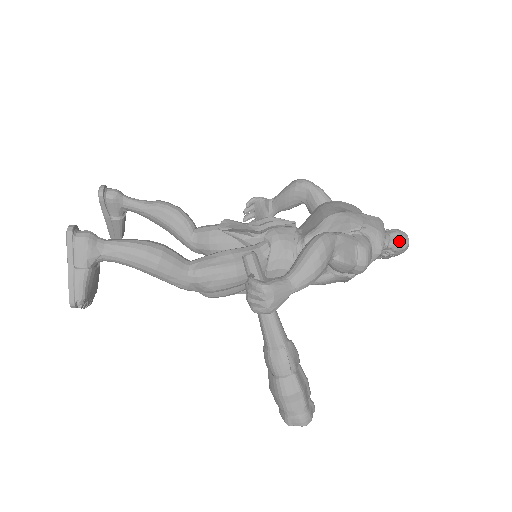
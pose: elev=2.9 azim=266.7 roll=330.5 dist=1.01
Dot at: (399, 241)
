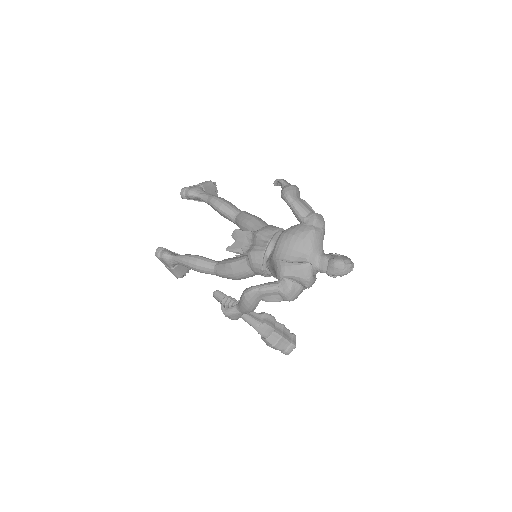
Dot at: (334, 273)
